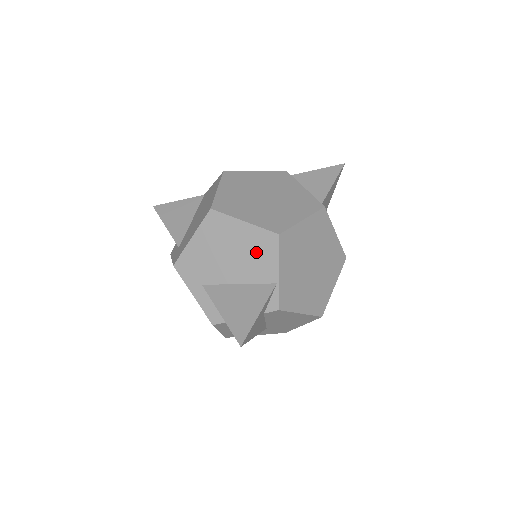
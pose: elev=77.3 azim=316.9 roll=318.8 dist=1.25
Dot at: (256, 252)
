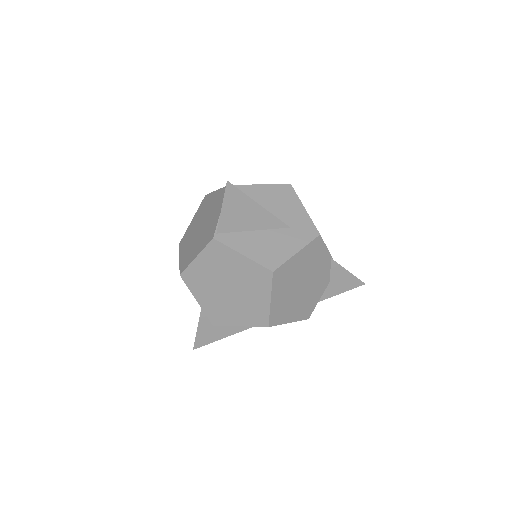
Dot at: occluded
